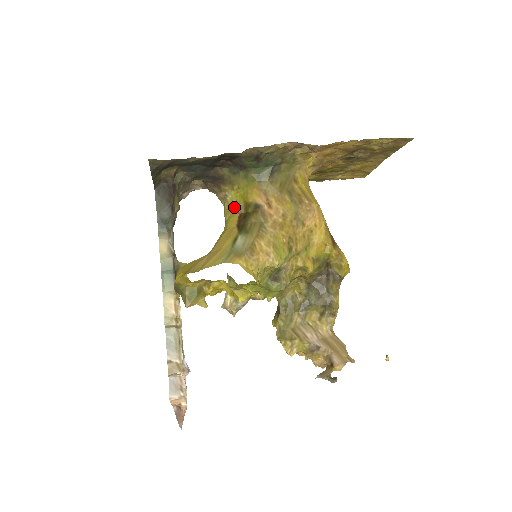
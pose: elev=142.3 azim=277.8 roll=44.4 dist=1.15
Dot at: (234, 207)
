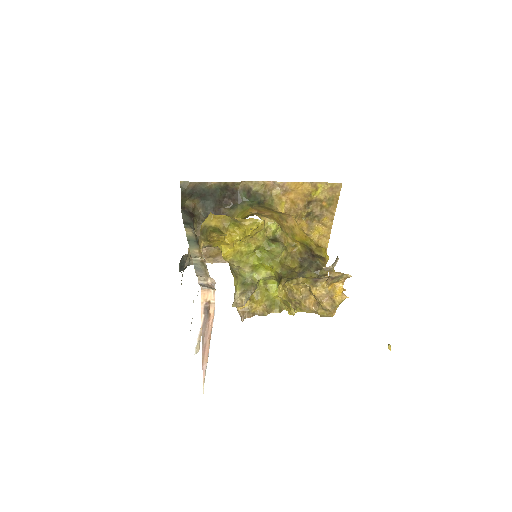
Dot at: occluded
